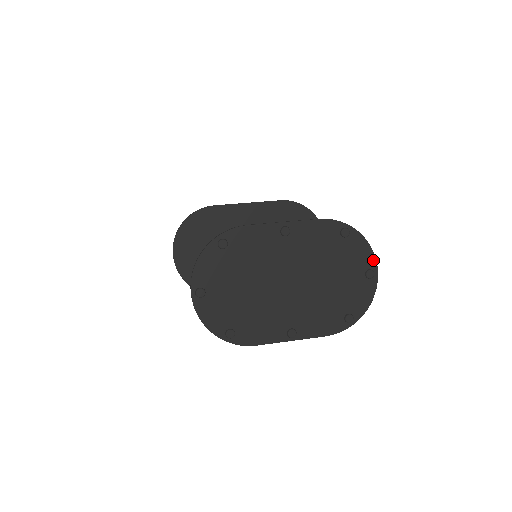
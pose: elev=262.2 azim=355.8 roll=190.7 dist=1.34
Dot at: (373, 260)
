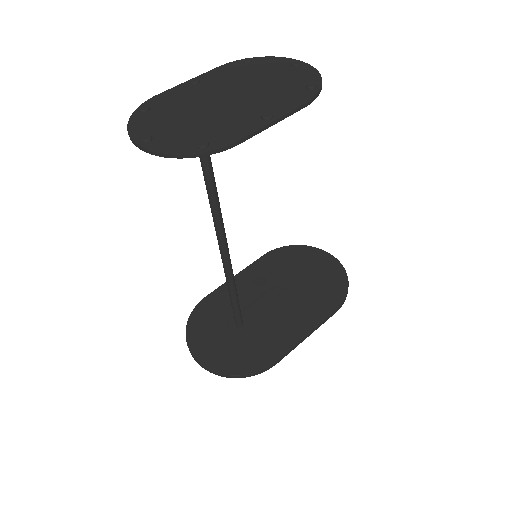
Dot at: (289, 60)
